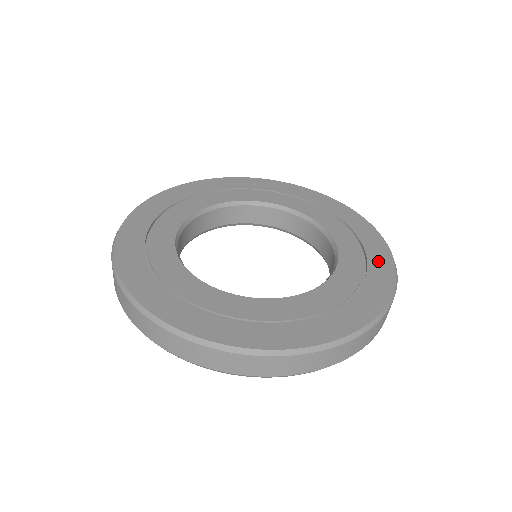
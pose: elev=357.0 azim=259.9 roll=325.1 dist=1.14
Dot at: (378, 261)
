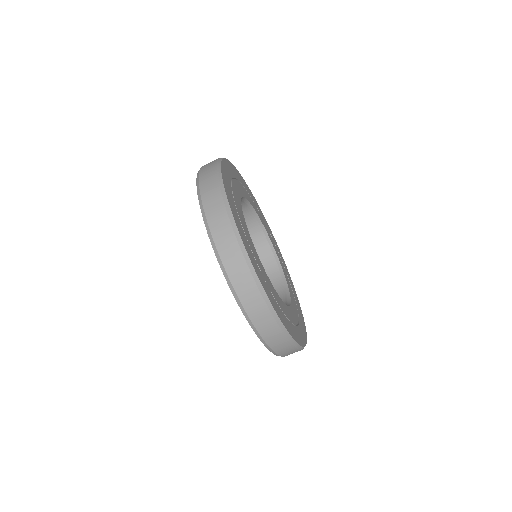
Dot at: (302, 322)
